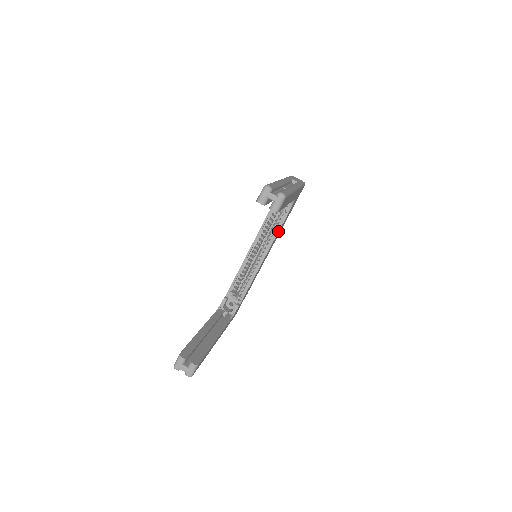
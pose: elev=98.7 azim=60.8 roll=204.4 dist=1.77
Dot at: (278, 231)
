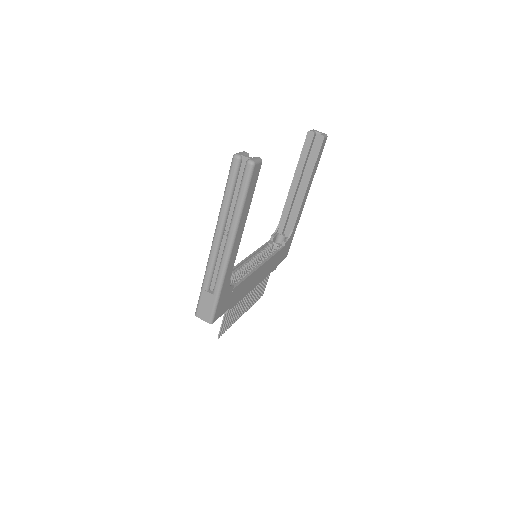
Dot at: (274, 254)
